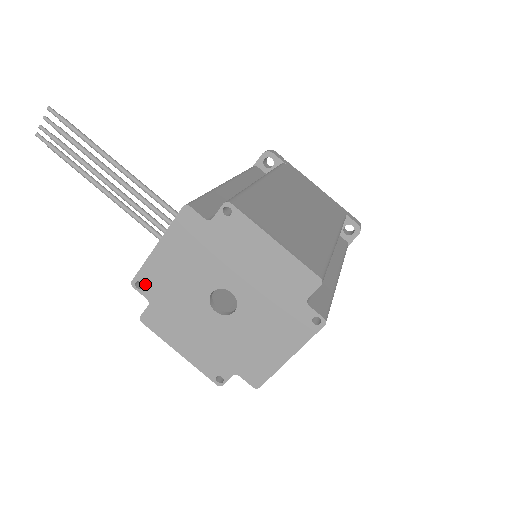
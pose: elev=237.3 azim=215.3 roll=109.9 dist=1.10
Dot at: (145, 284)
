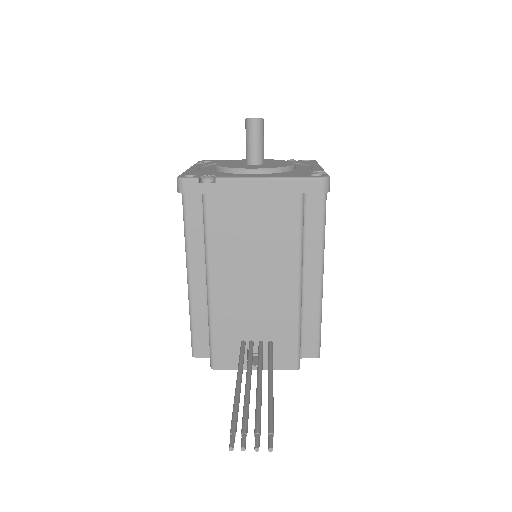
Dot at: occluded
